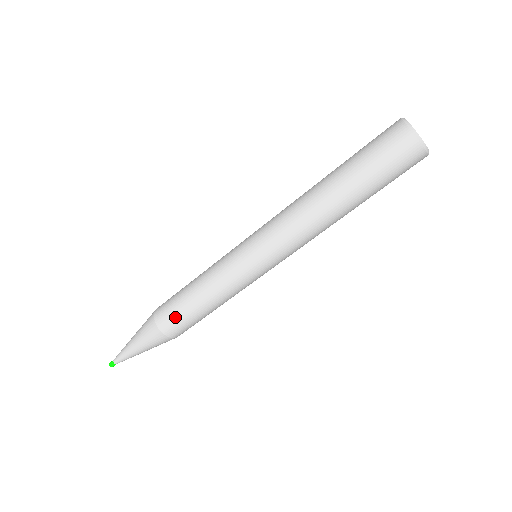
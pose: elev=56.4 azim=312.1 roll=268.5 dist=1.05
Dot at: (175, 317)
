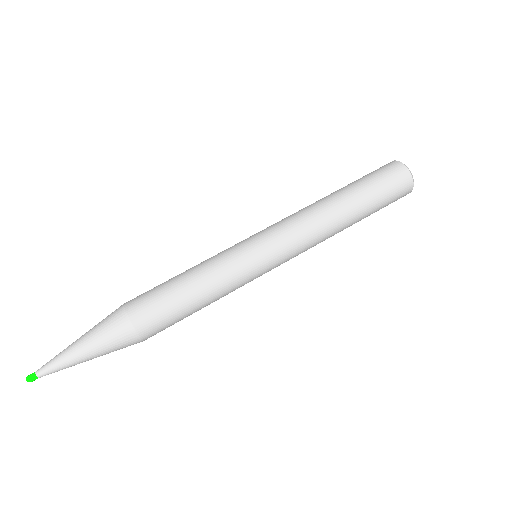
Dot at: (150, 293)
